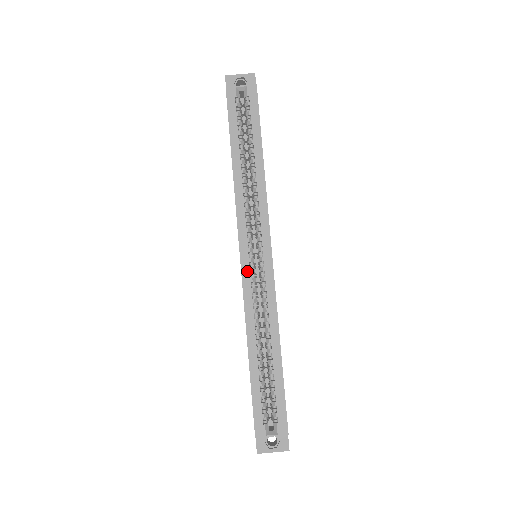
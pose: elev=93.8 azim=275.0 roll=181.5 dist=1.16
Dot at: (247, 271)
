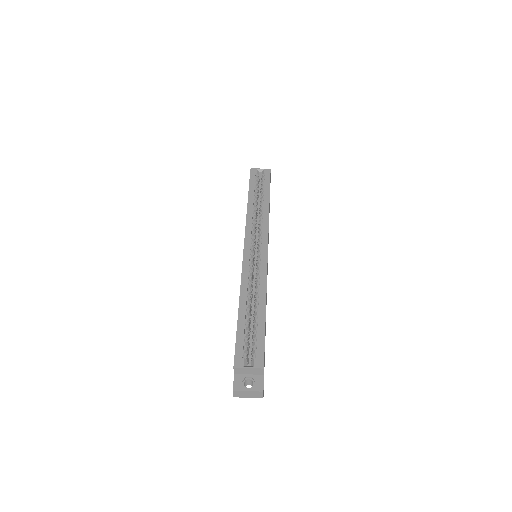
Dot at: (247, 256)
